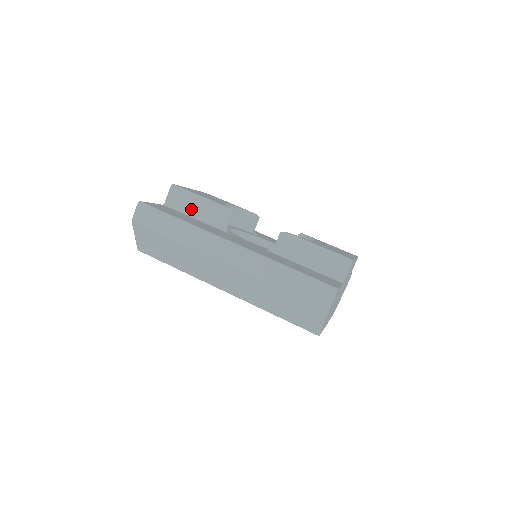
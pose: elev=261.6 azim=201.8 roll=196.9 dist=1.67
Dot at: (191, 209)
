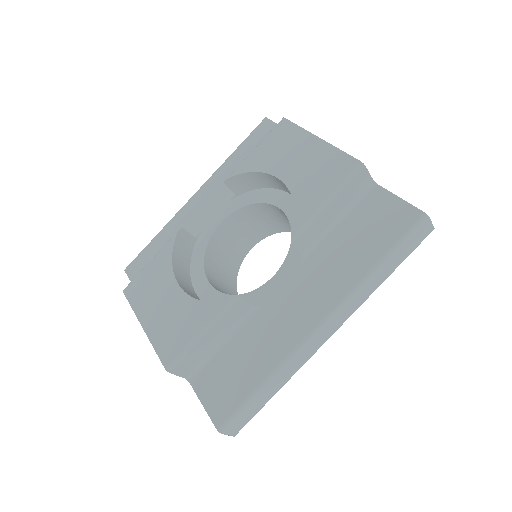
Dot at: (209, 348)
